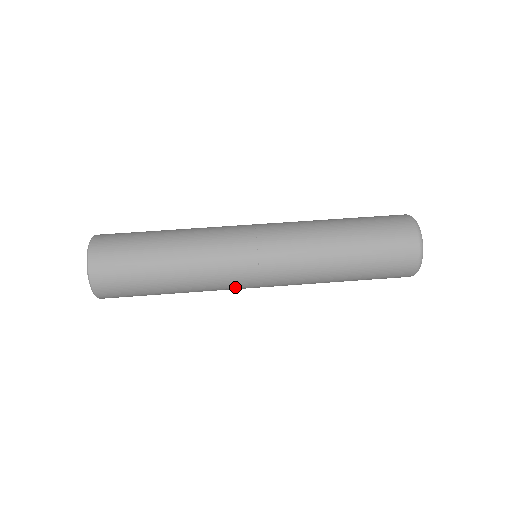
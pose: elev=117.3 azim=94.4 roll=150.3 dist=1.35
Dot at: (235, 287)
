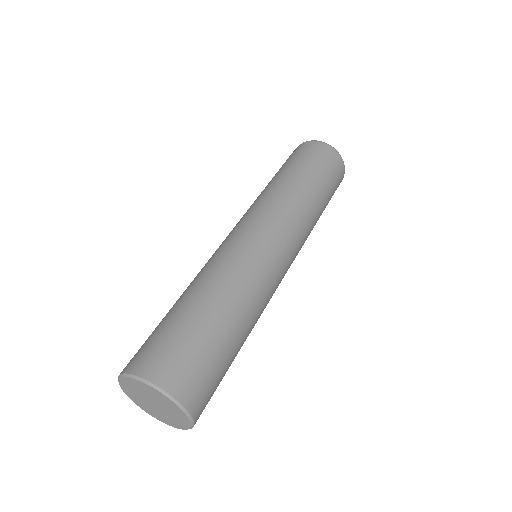
Dot at: occluded
